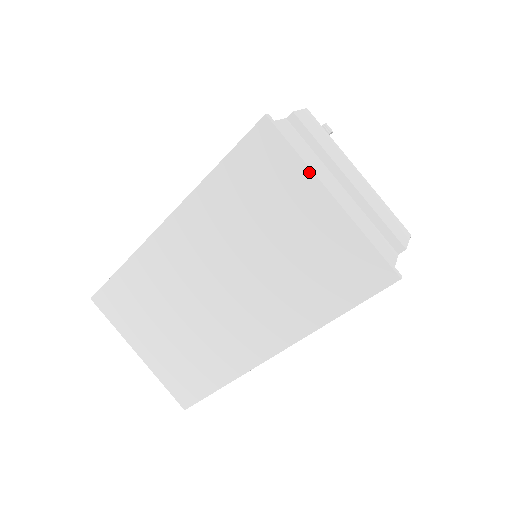
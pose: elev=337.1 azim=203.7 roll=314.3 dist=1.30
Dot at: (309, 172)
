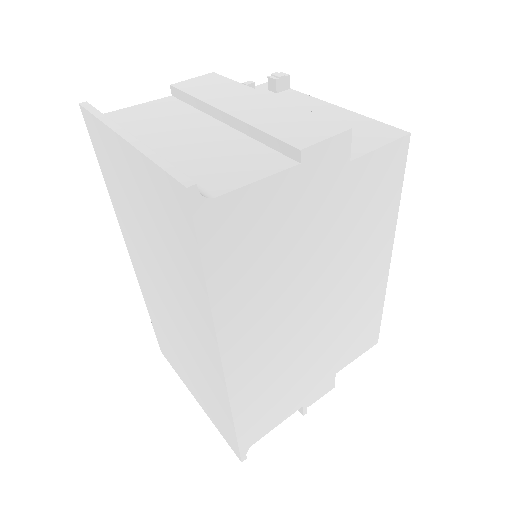
Dot at: (107, 129)
